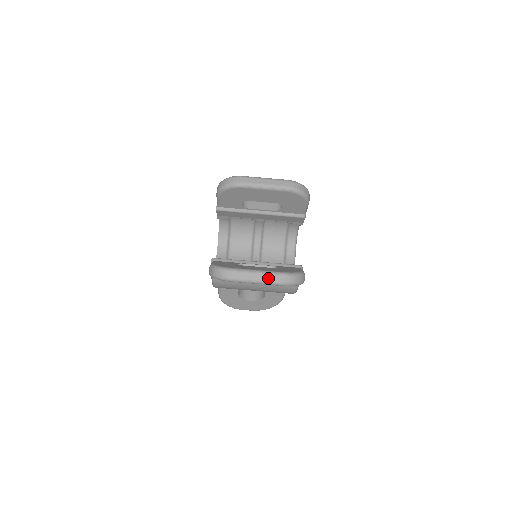
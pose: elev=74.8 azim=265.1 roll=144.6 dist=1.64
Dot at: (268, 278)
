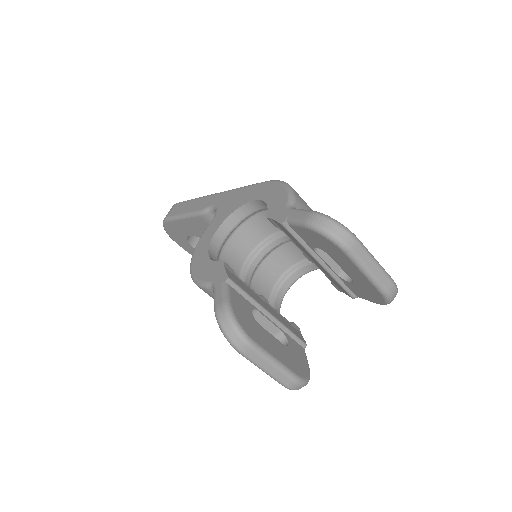
Dot at: (279, 375)
